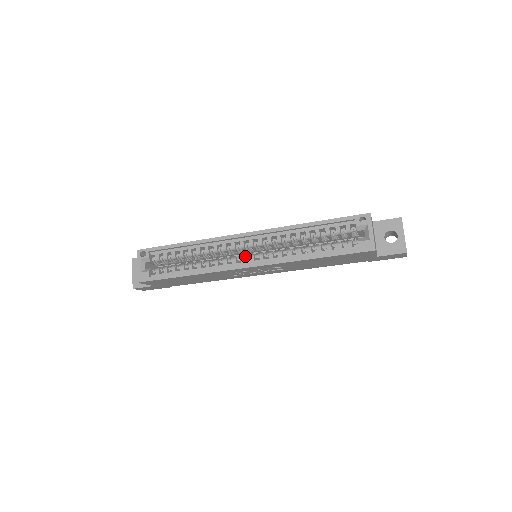
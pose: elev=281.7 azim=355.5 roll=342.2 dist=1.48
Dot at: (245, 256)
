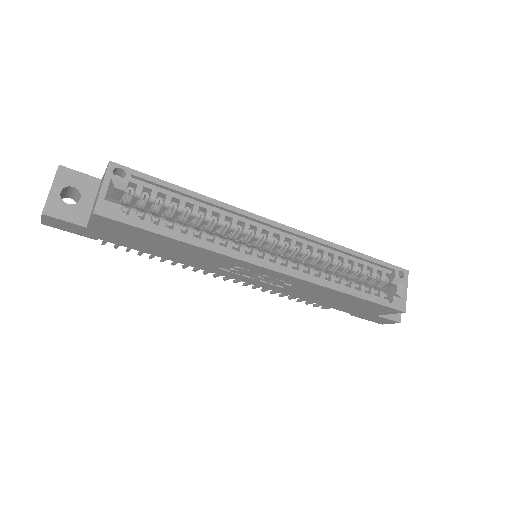
Dot at: (268, 253)
